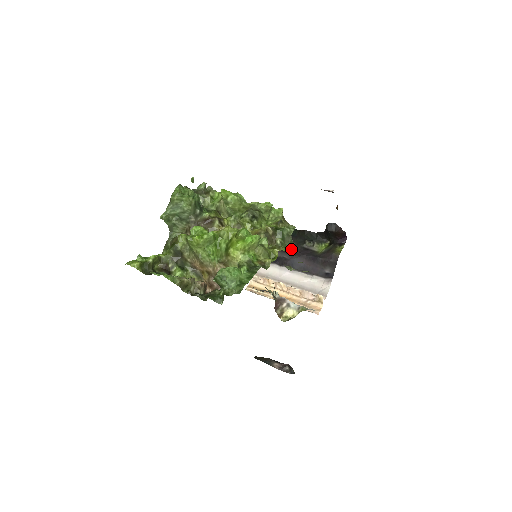
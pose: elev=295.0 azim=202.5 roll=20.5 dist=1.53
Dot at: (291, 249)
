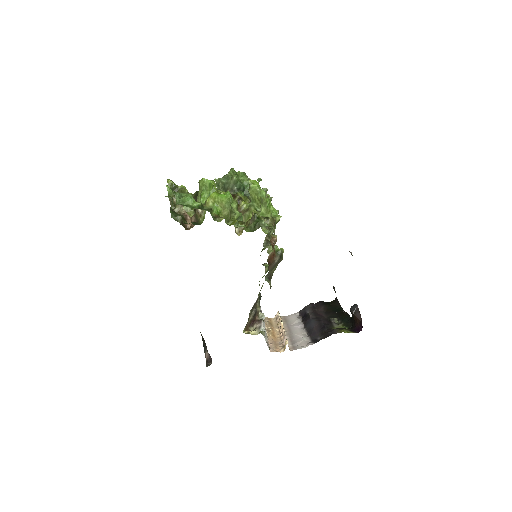
Dot at: (322, 316)
